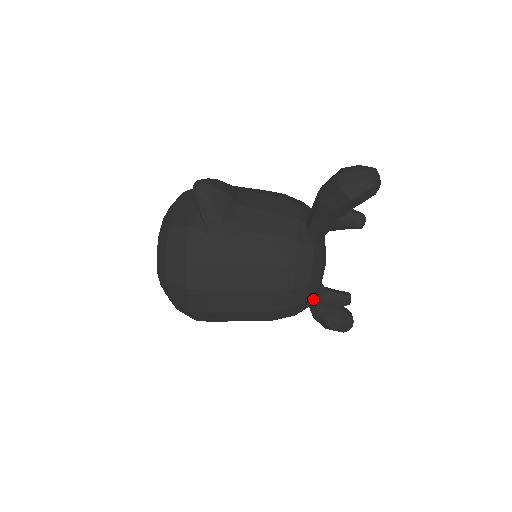
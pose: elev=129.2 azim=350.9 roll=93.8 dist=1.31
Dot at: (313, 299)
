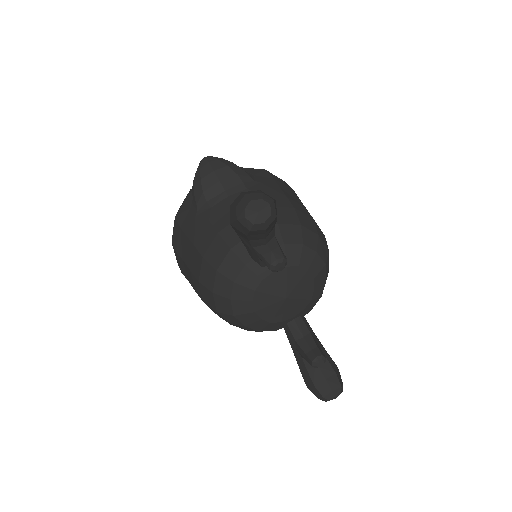
Dot at: (251, 323)
